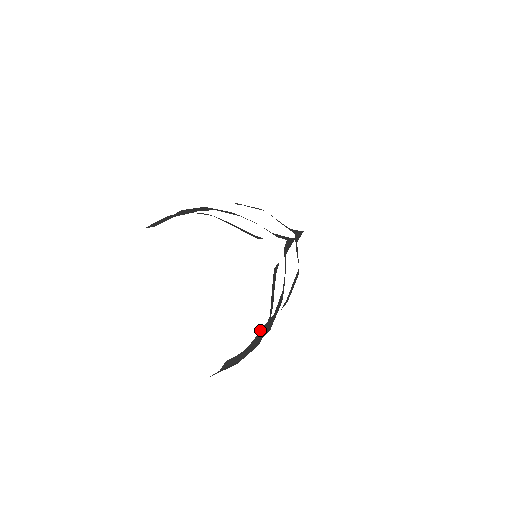
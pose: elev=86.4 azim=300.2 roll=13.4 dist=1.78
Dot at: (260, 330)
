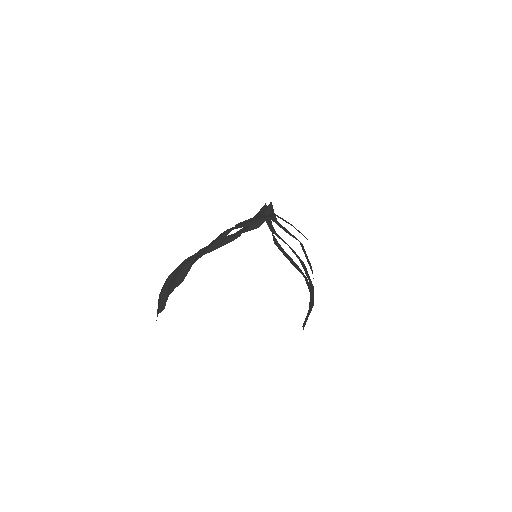
Dot at: (310, 300)
